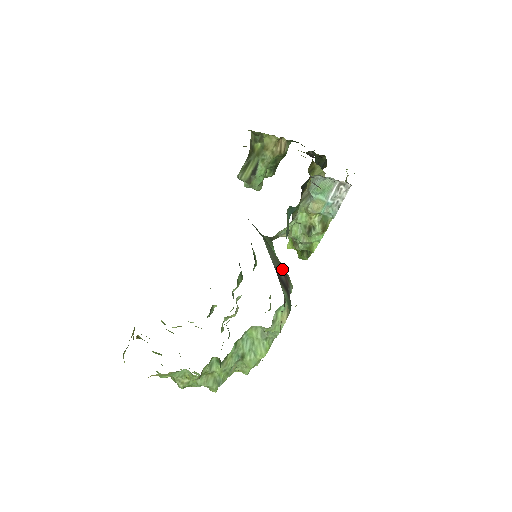
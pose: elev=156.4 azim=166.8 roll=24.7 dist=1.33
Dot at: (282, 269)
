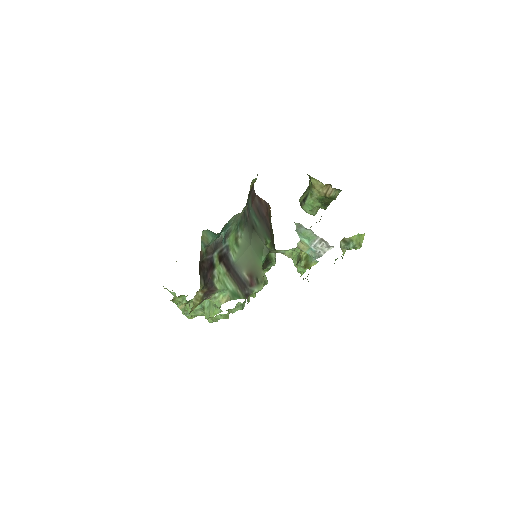
Dot at: (255, 273)
